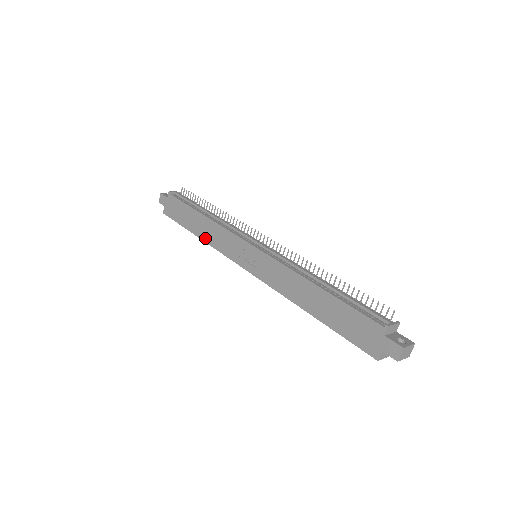
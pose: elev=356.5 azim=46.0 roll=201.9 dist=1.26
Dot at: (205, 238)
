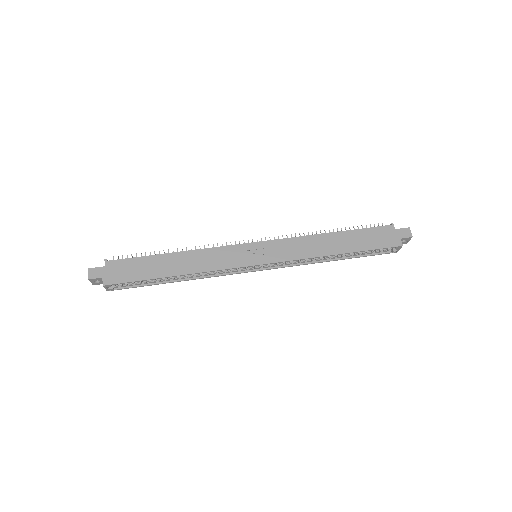
Dot at: (191, 270)
